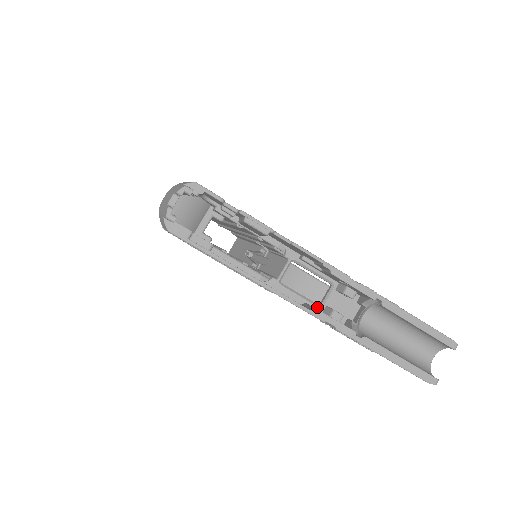
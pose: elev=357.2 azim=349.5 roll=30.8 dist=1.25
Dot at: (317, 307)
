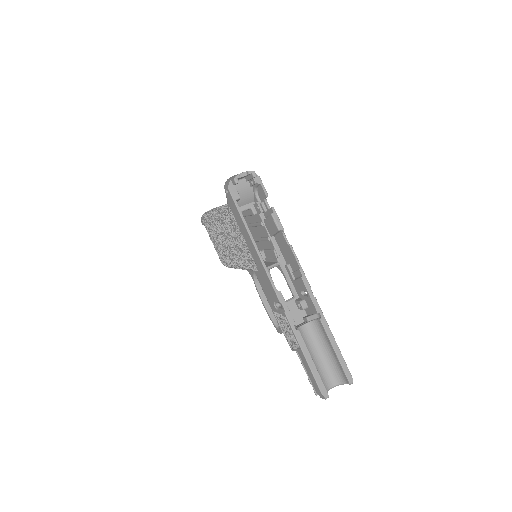
Dot at: occluded
